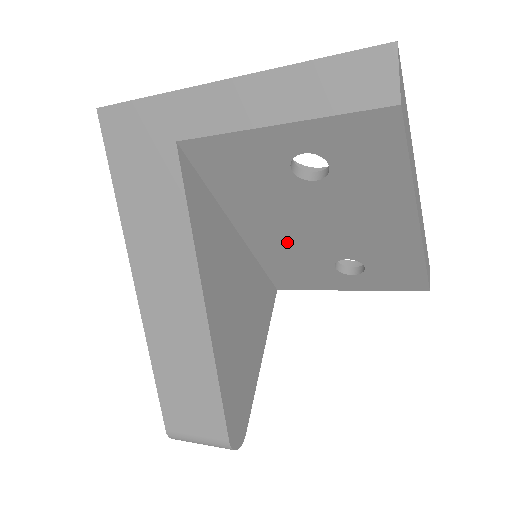
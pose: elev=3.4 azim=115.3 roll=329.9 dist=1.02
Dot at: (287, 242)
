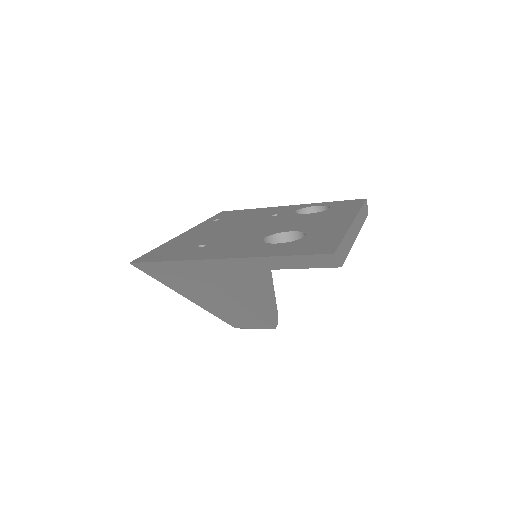
Dot at: occluded
